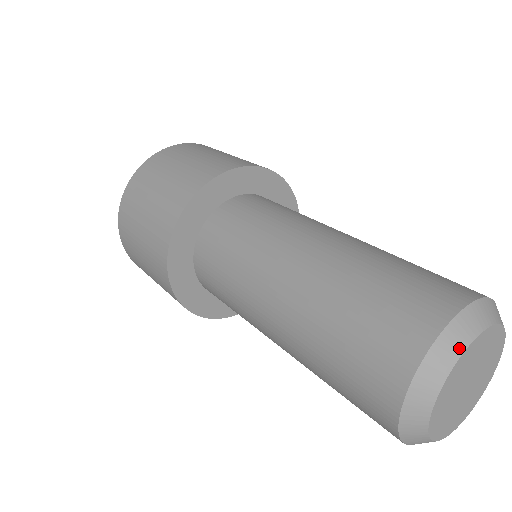
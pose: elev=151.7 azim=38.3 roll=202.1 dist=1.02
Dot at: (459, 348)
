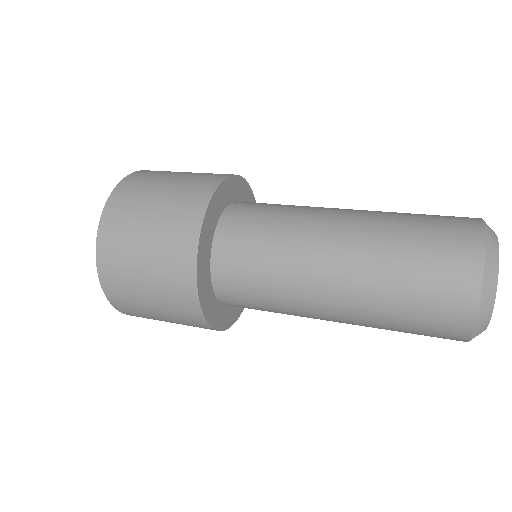
Dot at: (494, 233)
